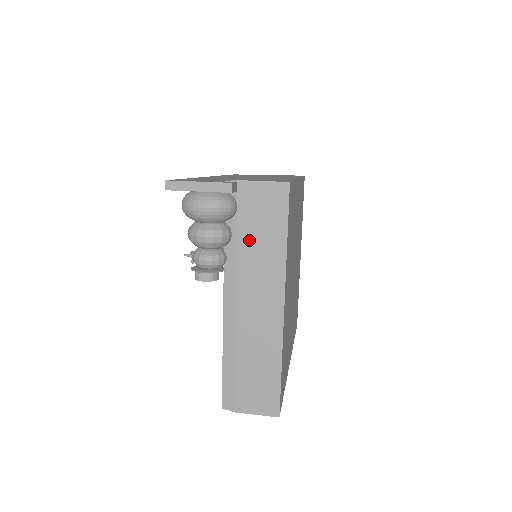
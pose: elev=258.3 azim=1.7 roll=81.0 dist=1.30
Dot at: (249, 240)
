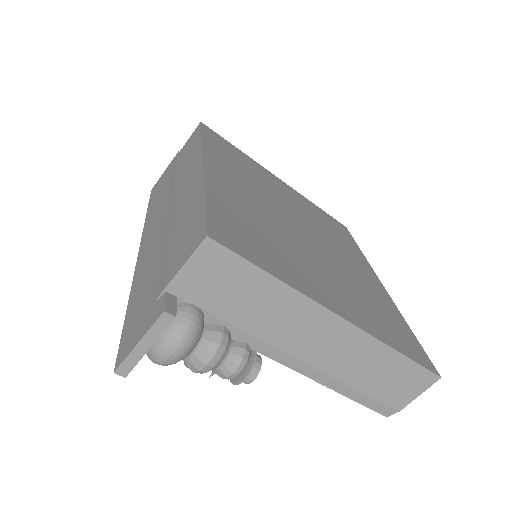
Dot at: (243, 313)
